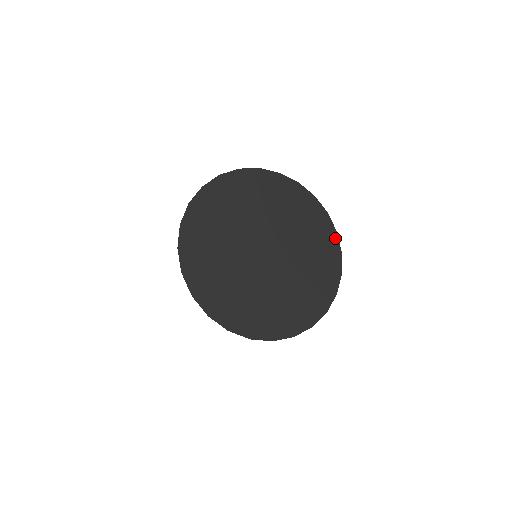
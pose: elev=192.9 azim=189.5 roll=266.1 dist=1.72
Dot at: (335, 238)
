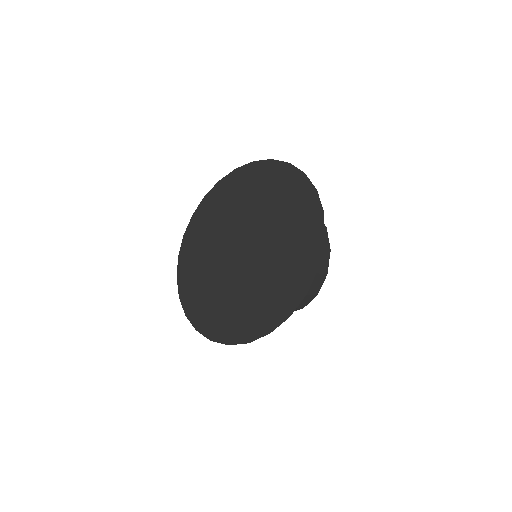
Dot at: (290, 169)
